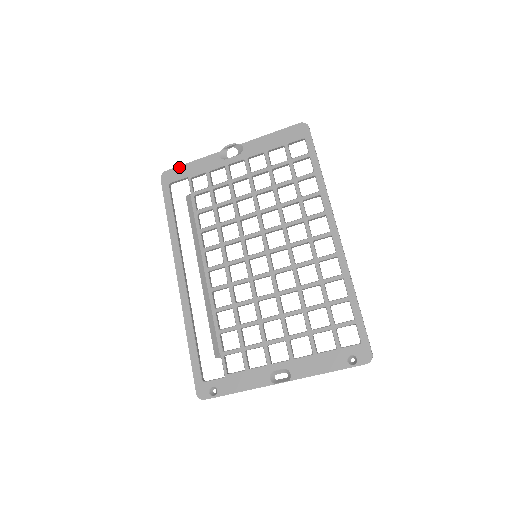
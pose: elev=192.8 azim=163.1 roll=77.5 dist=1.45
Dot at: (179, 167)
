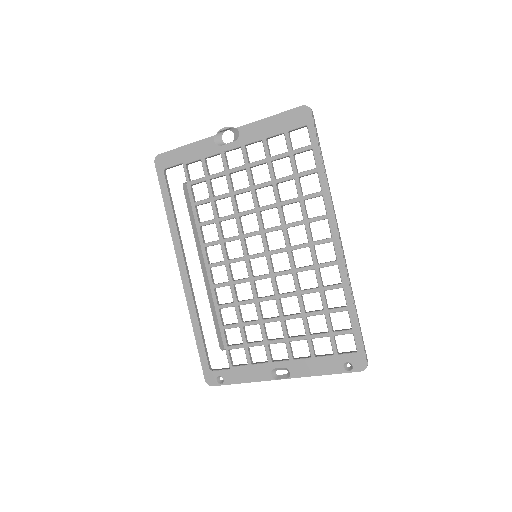
Dot at: (172, 151)
